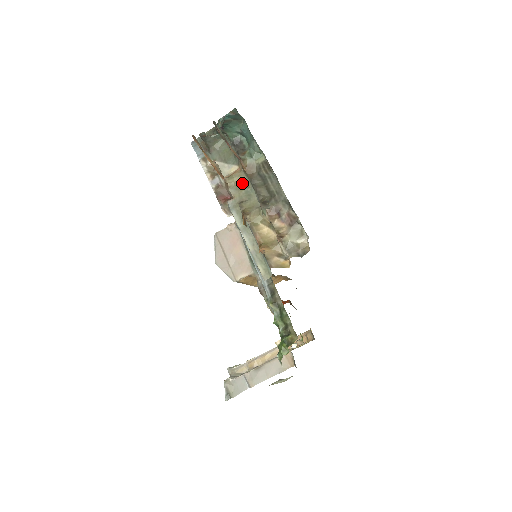
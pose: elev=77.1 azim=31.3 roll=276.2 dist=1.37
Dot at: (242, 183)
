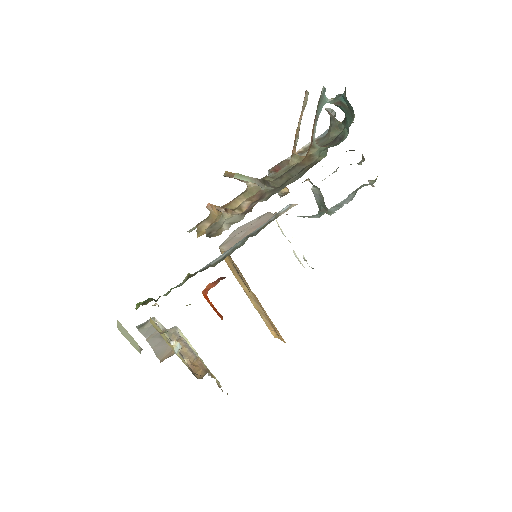
Dot at: occluded
